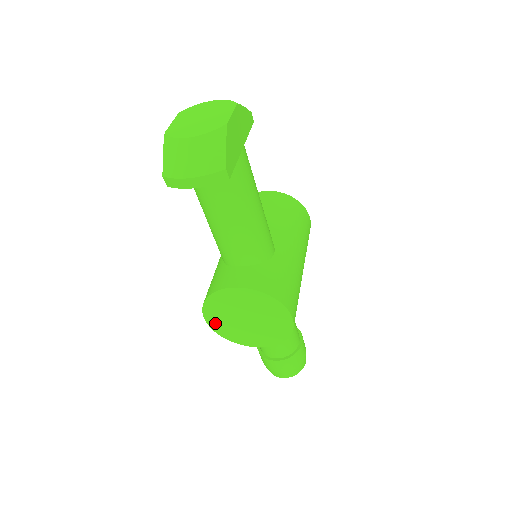
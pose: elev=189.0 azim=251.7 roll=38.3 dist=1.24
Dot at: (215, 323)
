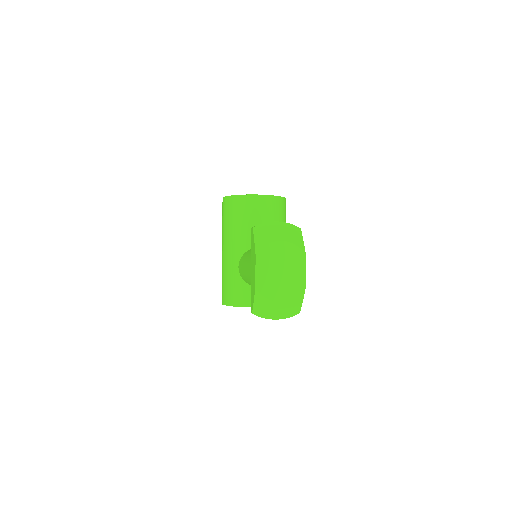
Dot at: occluded
